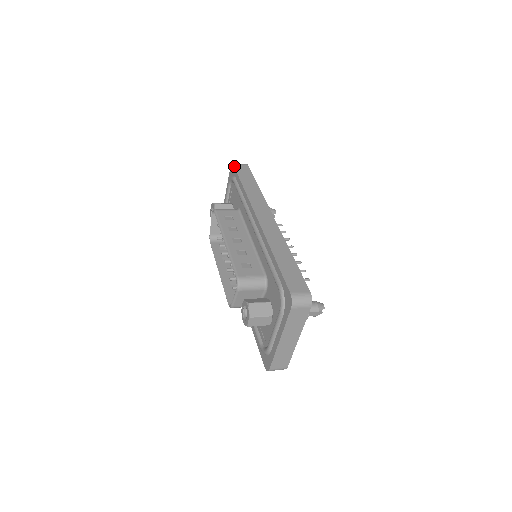
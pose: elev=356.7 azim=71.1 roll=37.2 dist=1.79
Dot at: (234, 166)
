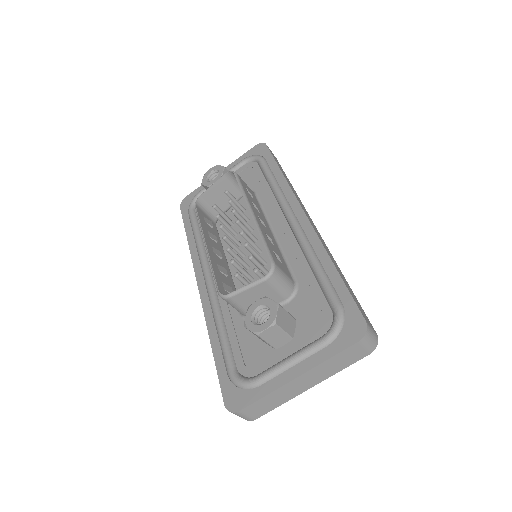
Dot at: occluded
